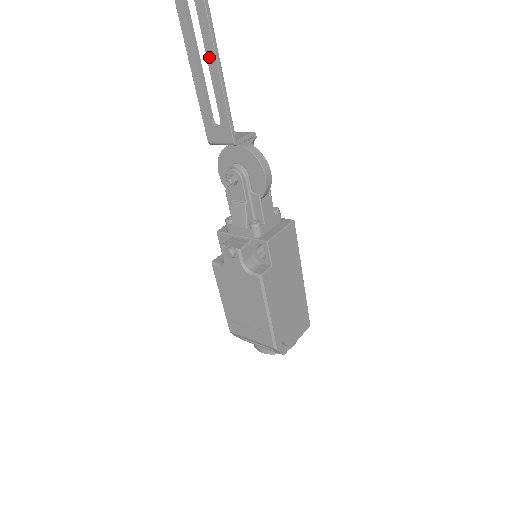
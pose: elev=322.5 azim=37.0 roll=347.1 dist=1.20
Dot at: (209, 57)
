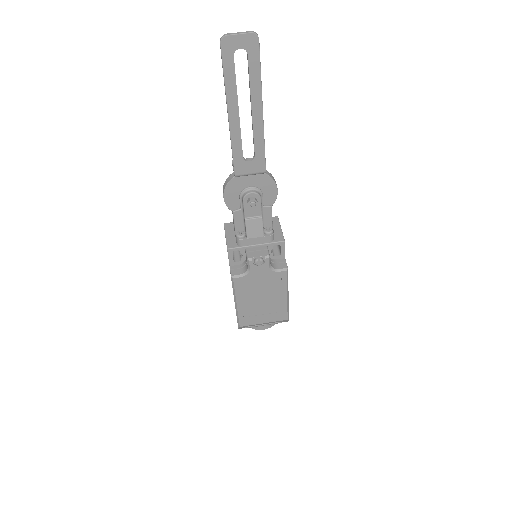
Dot at: (254, 105)
